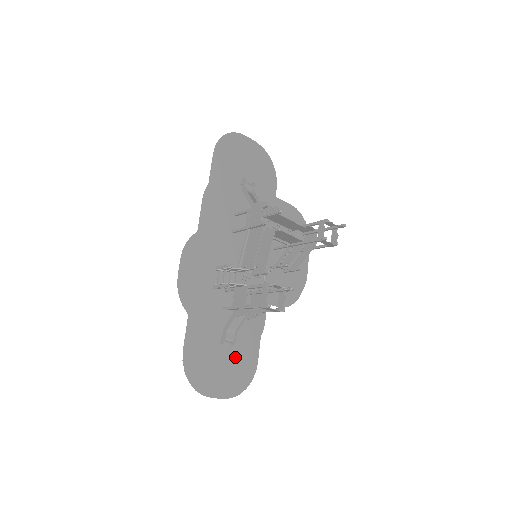
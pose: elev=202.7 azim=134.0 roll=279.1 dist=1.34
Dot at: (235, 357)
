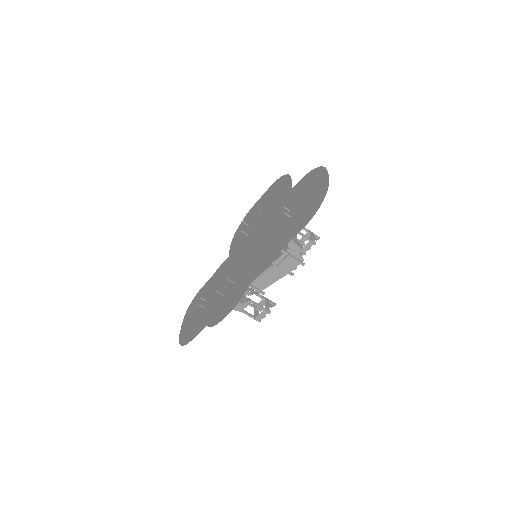
Dot at: (199, 303)
